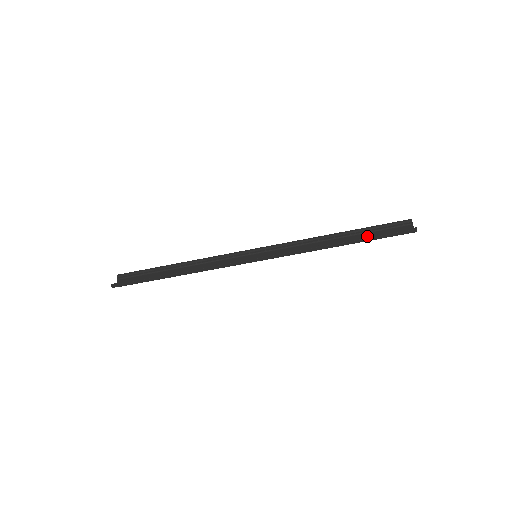
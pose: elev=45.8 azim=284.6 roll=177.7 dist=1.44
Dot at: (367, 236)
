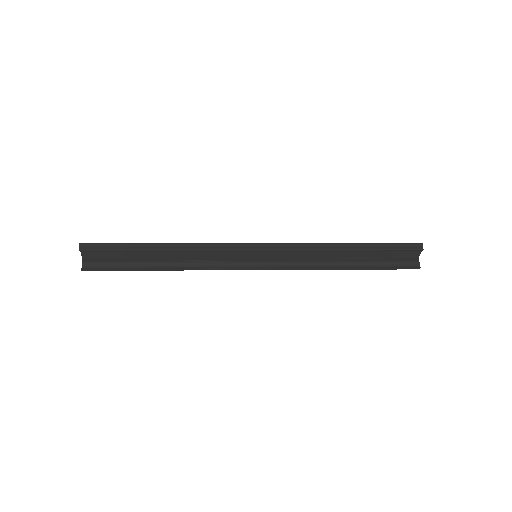
Dot at: (374, 268)
